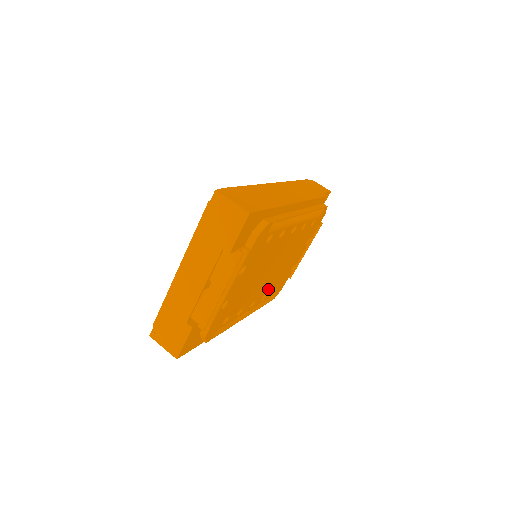
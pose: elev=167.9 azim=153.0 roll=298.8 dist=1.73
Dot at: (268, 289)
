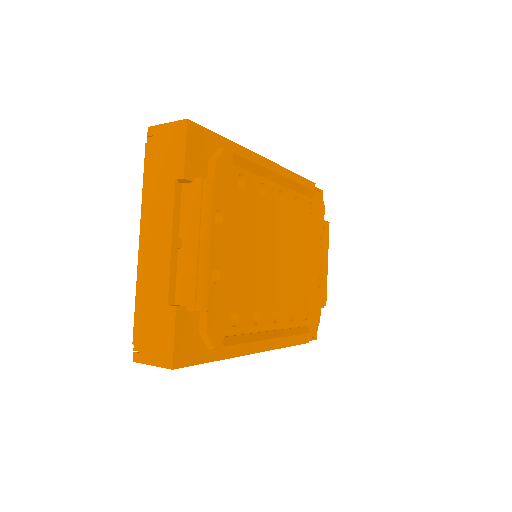
Dot at: (292, 301)
